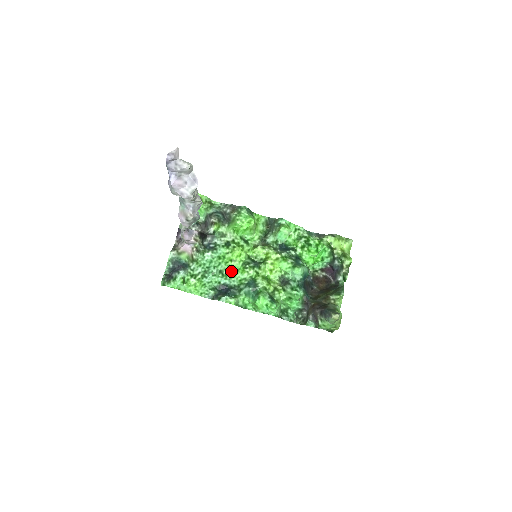
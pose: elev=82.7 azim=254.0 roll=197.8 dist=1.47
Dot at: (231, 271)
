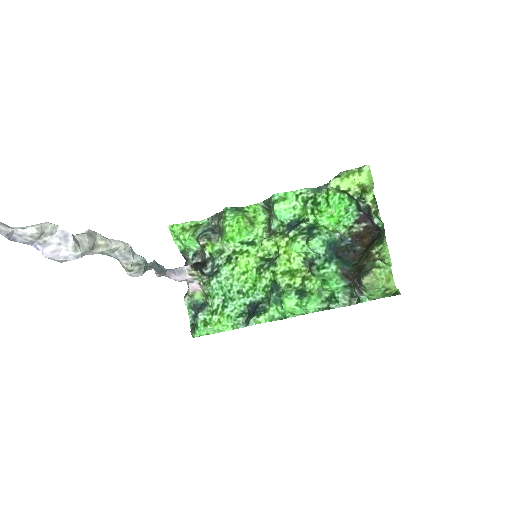
Dot at: (250, 285)
